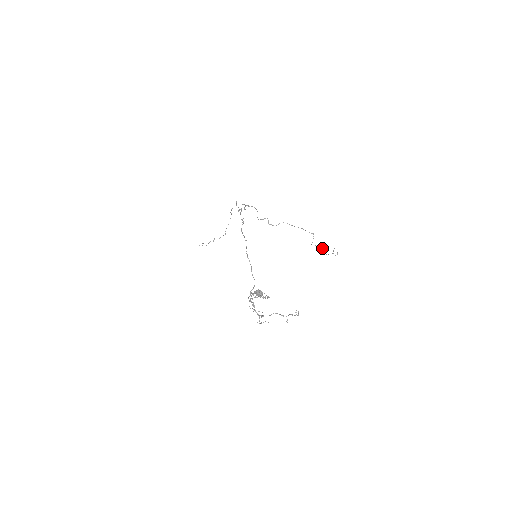
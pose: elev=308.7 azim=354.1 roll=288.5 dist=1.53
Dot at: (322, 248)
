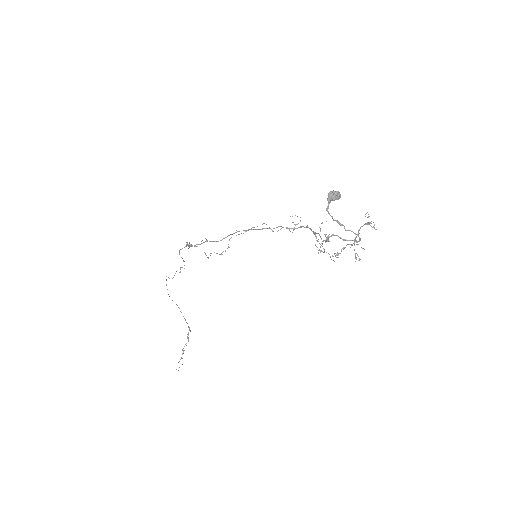
Dot at: occluded
